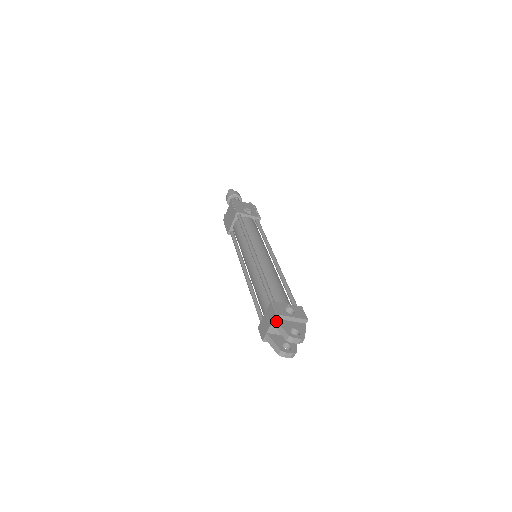
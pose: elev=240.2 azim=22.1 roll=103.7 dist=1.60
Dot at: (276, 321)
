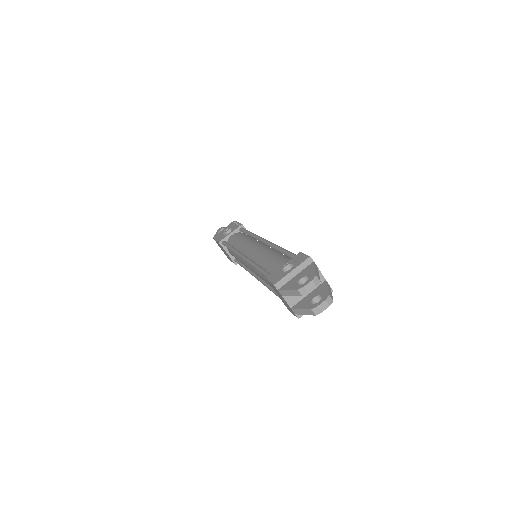
Dot at: (280, 290)
